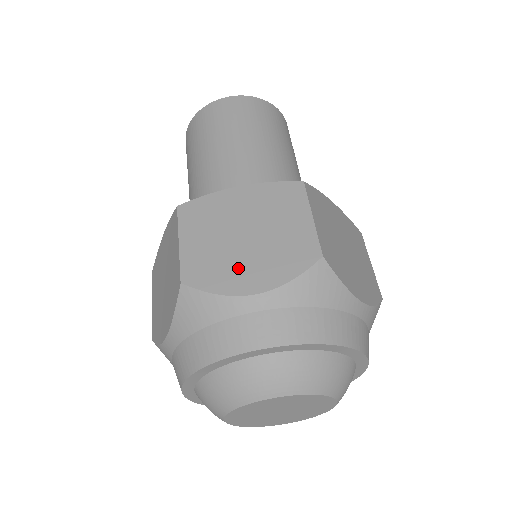
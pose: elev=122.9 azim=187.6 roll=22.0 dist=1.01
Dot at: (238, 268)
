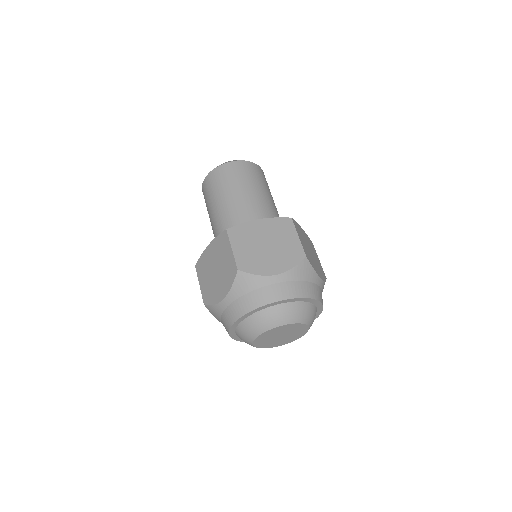
Dot at: (266, 262)
